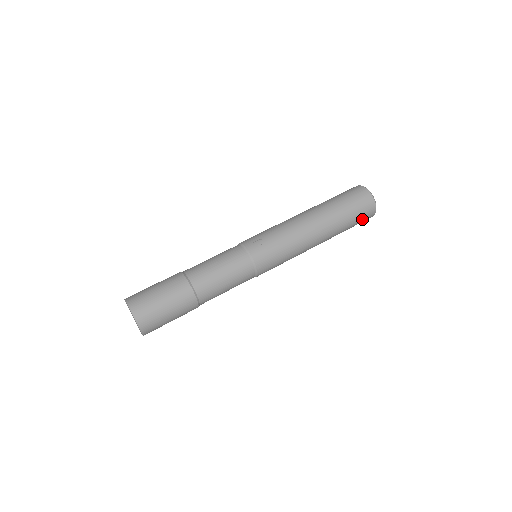
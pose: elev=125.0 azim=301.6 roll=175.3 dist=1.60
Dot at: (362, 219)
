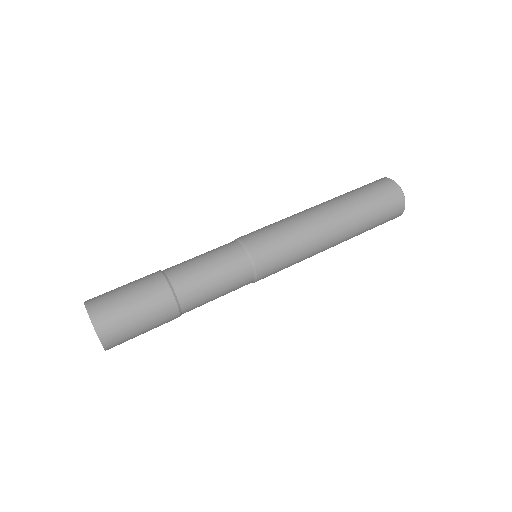
Dot at: (385, 198)
